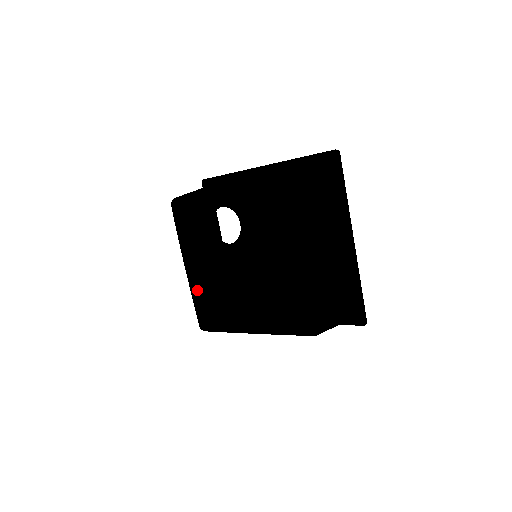
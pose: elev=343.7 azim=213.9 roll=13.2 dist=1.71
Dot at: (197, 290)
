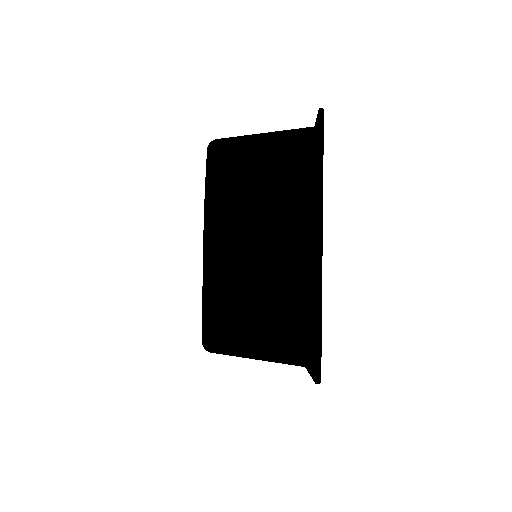
Dot at: occluded
